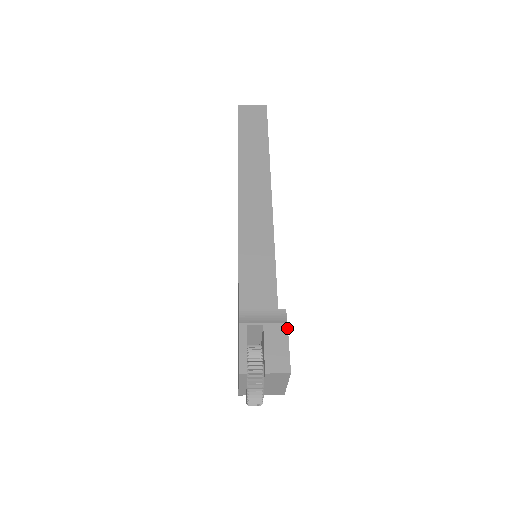
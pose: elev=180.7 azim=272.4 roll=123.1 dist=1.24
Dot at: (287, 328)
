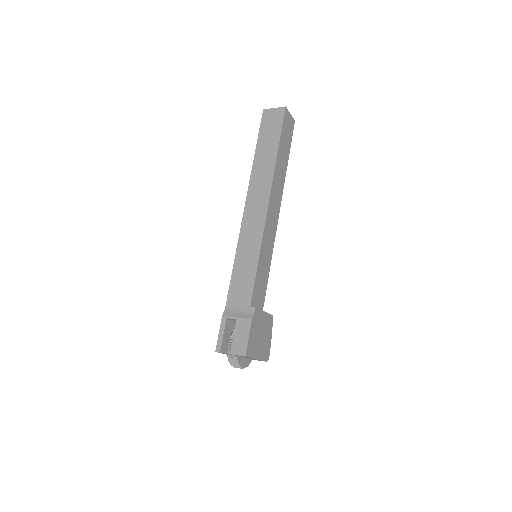
Dot at: (251, 323)
